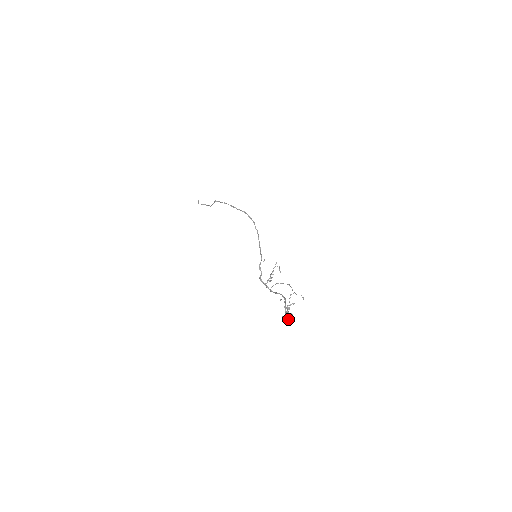
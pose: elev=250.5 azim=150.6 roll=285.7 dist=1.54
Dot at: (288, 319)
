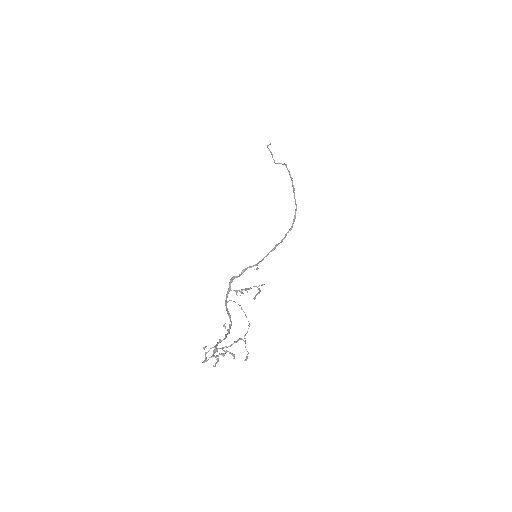
Dot at: (208, 359)
